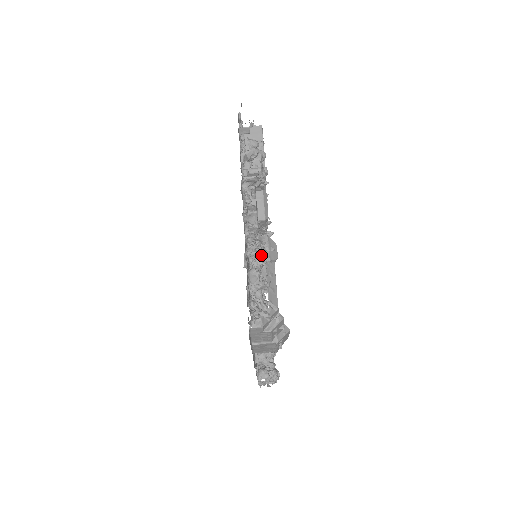
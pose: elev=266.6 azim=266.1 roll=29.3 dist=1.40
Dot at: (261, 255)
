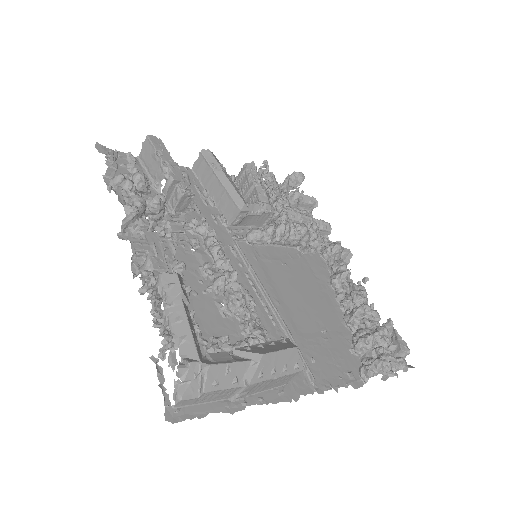
Dot at: (286, 237)
